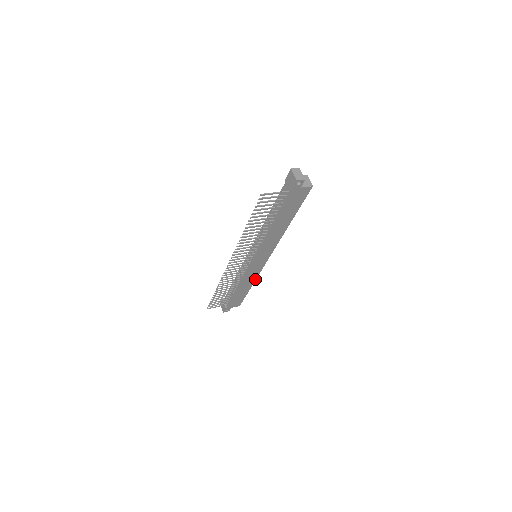
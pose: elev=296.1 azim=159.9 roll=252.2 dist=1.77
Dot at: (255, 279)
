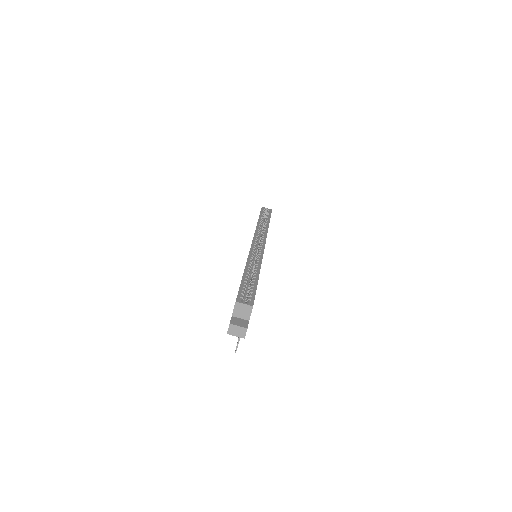
Dot at: (267, 230)
